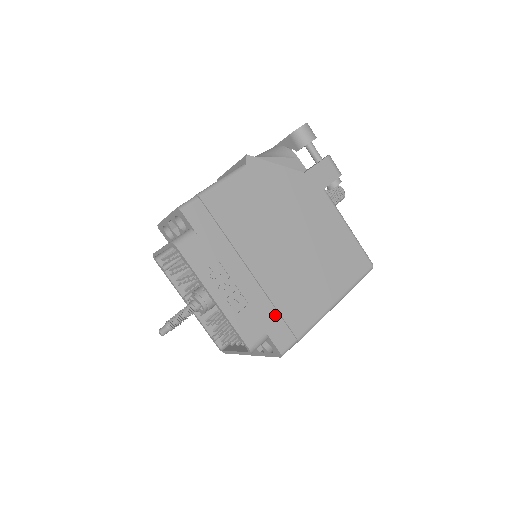
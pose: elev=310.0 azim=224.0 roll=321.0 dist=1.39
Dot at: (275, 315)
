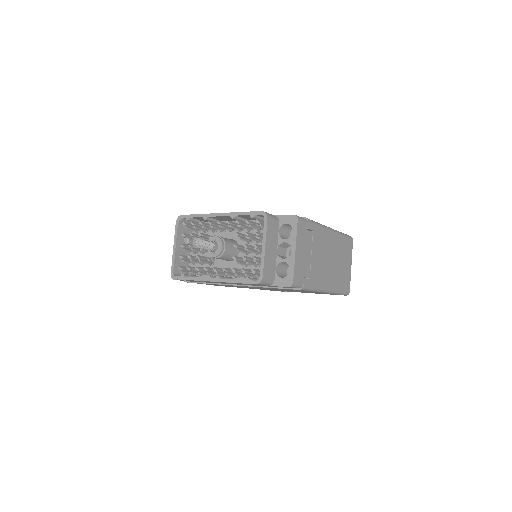
Dot at: occluded
